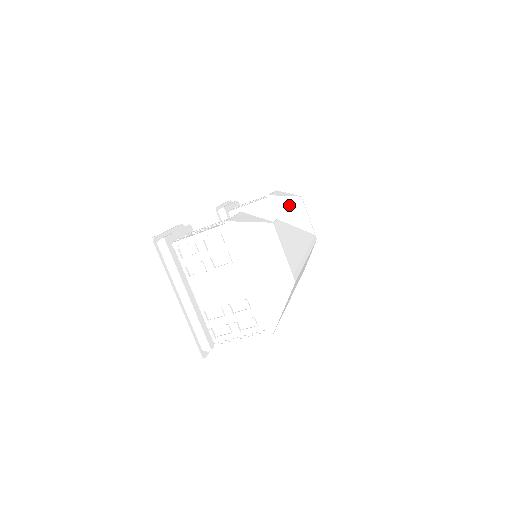
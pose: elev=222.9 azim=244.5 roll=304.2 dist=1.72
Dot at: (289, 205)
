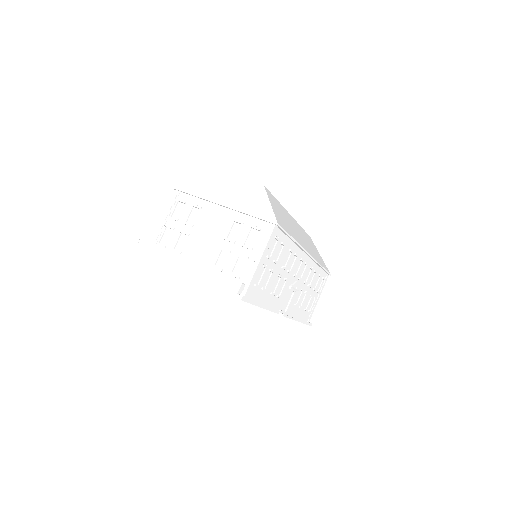
Dot at: occluded
